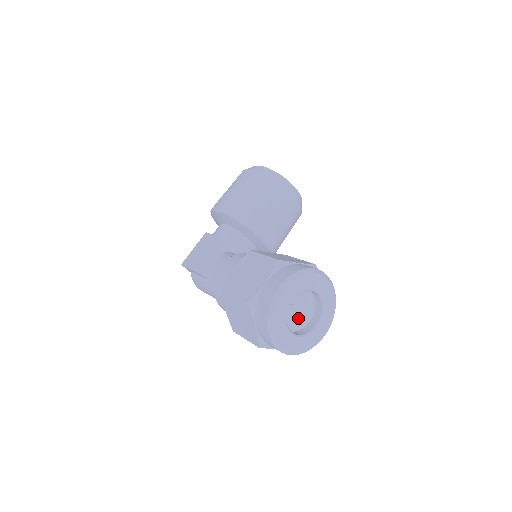
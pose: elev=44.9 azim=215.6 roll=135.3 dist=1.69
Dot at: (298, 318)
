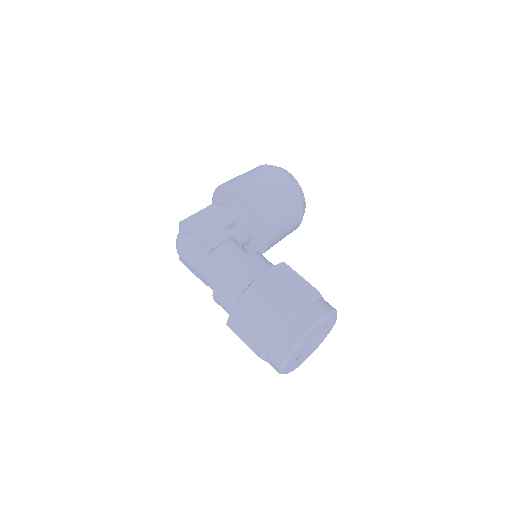
Dot at: occluded
